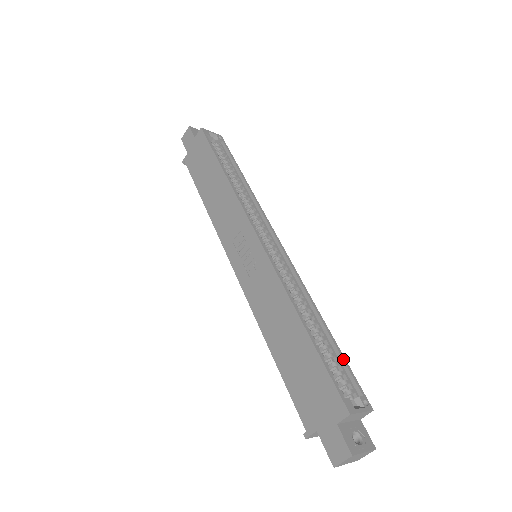
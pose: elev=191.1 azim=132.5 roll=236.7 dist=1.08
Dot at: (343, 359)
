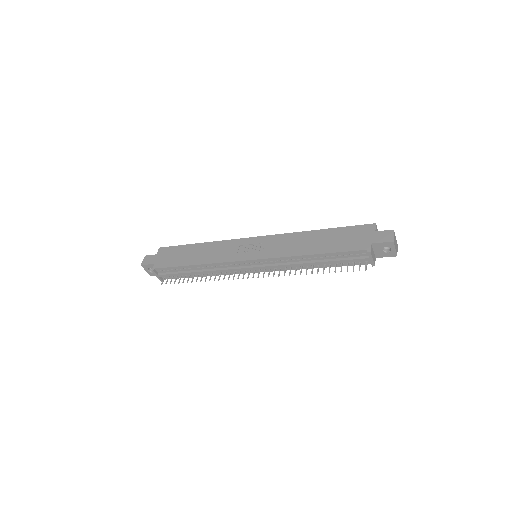
Dot at: occluded
